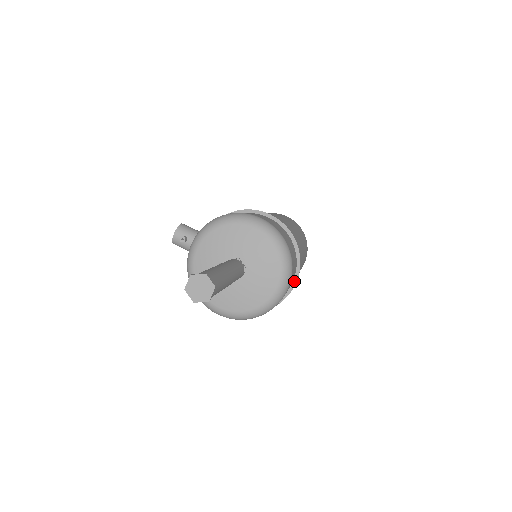
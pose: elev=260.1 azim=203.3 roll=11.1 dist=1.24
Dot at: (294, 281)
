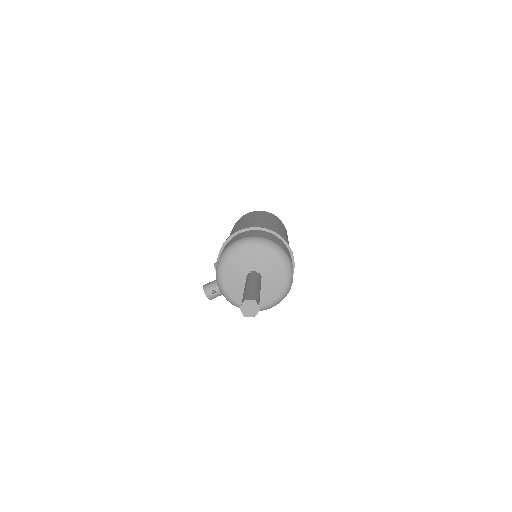
Dot at: (288, 248)
